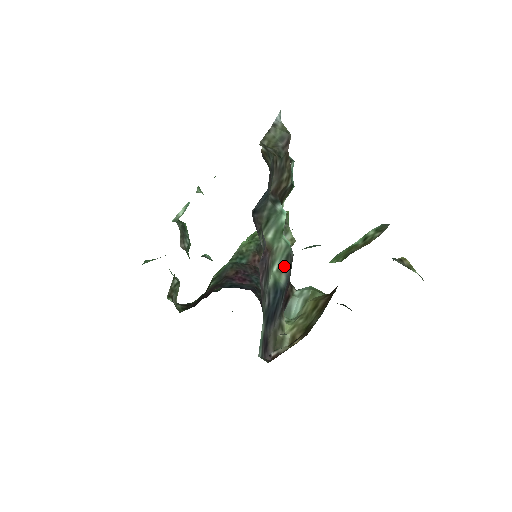
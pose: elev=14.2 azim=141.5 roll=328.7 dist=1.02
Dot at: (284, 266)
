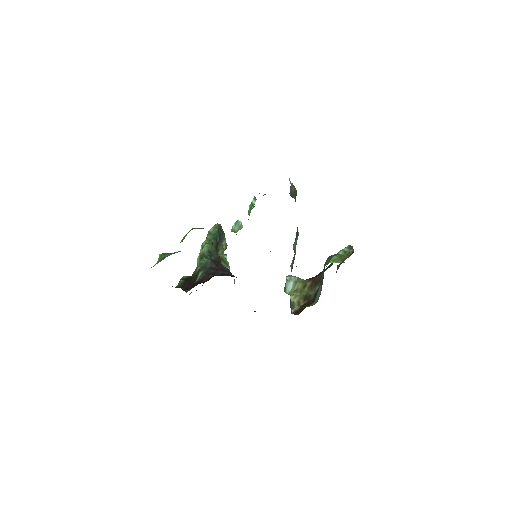
Dot at: (293, 263)
